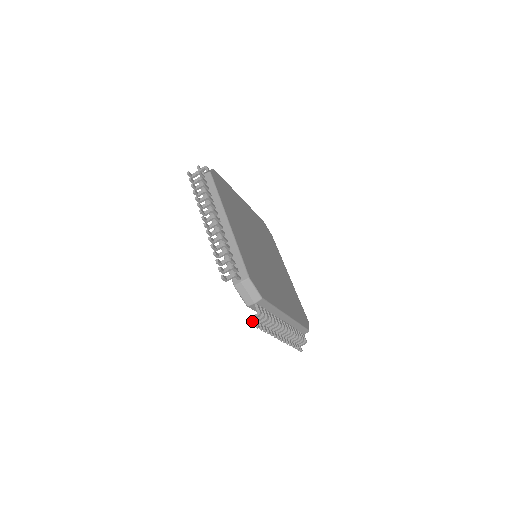
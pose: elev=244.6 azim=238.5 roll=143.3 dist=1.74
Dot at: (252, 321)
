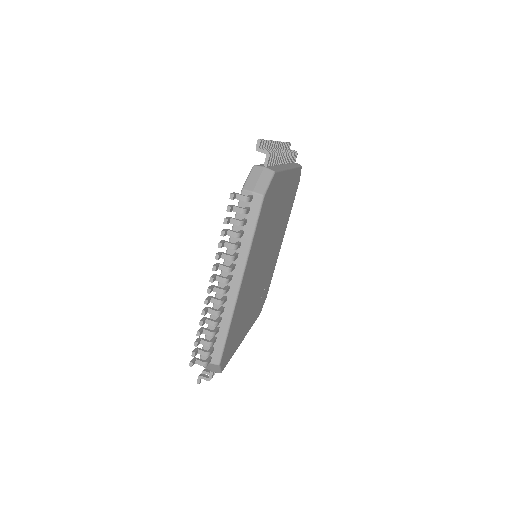
Dot at: (234, 193)
